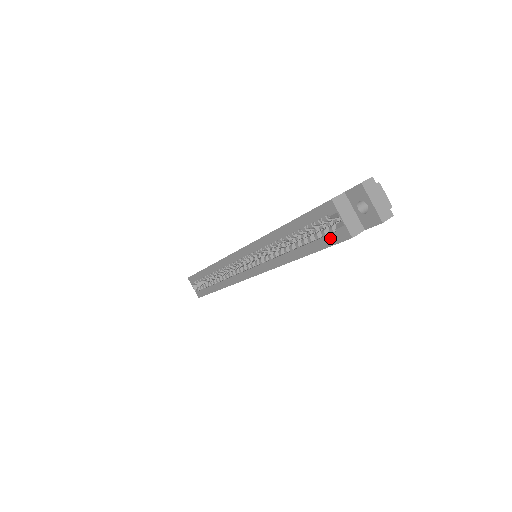
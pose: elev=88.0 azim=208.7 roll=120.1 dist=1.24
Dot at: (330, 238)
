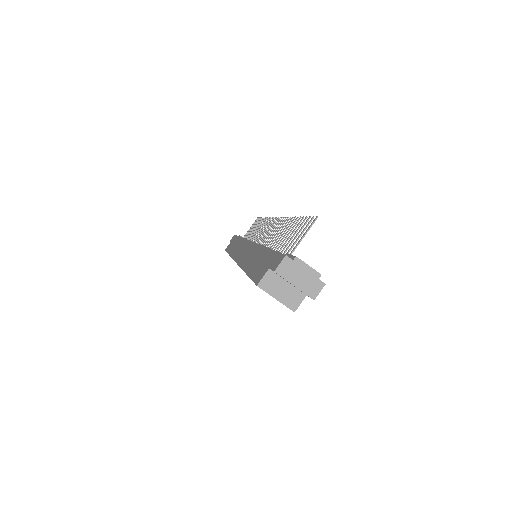
Dot at: occluded
